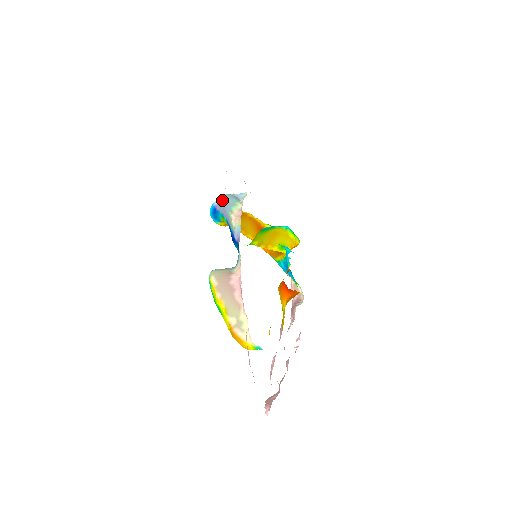
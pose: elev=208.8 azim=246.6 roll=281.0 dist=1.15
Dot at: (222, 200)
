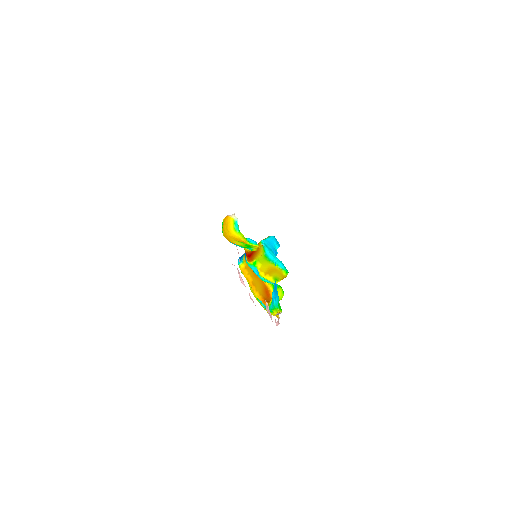
Dot at: occluded
